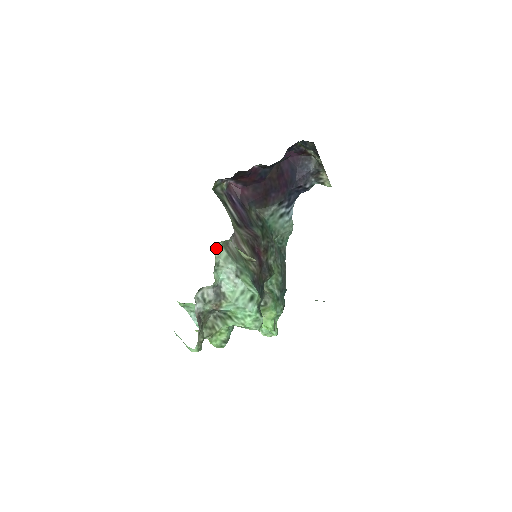
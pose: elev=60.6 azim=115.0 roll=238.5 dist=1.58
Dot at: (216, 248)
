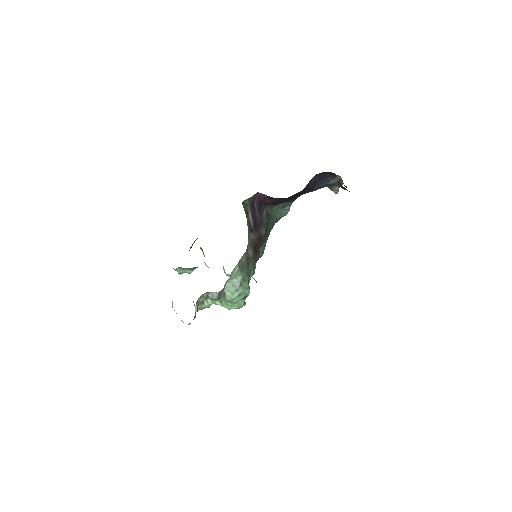
Dot at: (233, 269)
